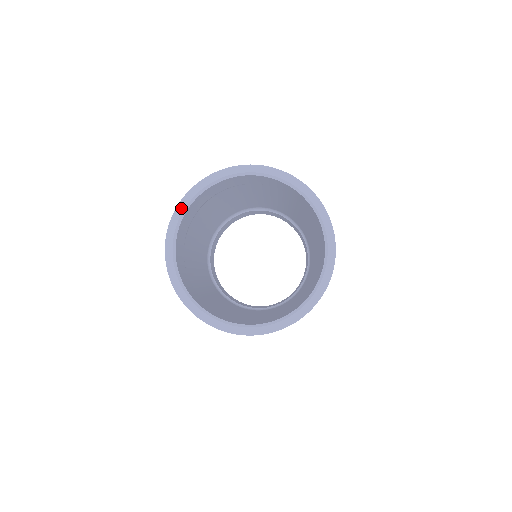
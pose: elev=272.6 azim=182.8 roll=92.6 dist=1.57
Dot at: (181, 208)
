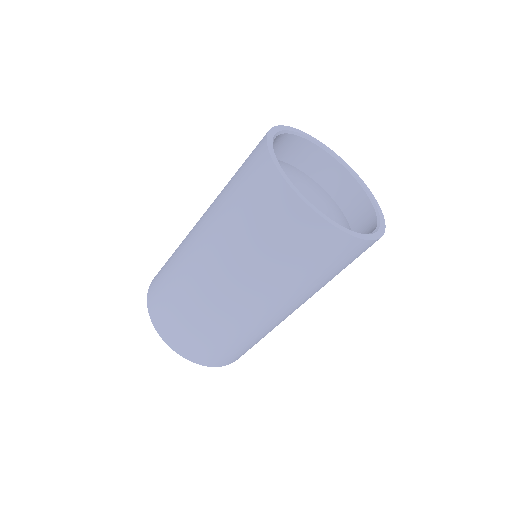
Dot at: (270, 141)
